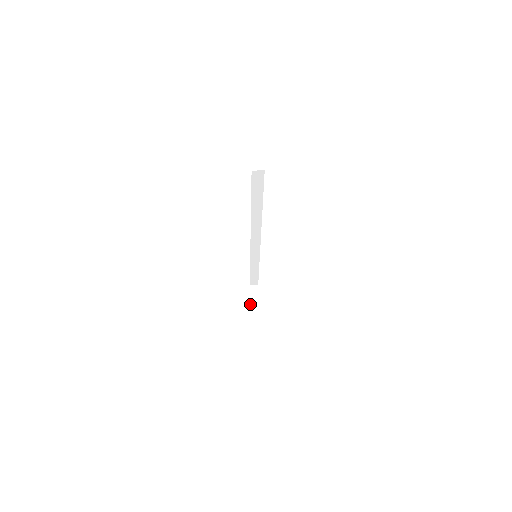
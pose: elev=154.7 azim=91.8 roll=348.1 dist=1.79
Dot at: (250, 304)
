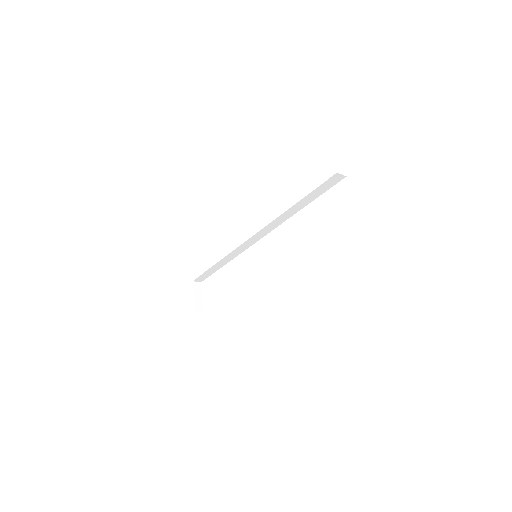
Dot at: (194, 303)
